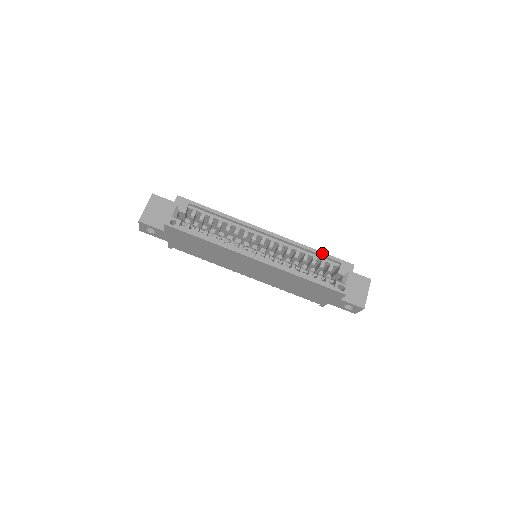
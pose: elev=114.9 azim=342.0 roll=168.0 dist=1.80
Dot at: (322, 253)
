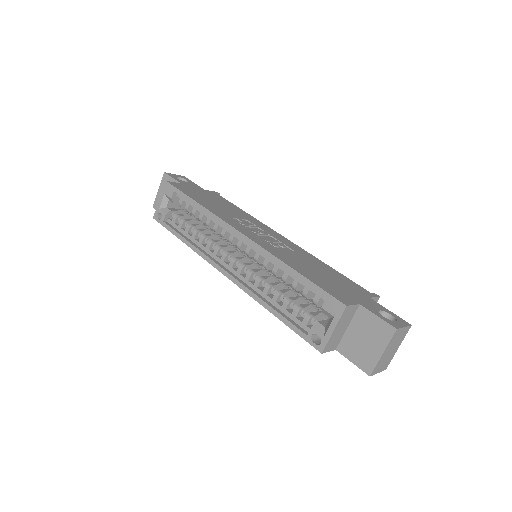
Dot at: (301, 277)
